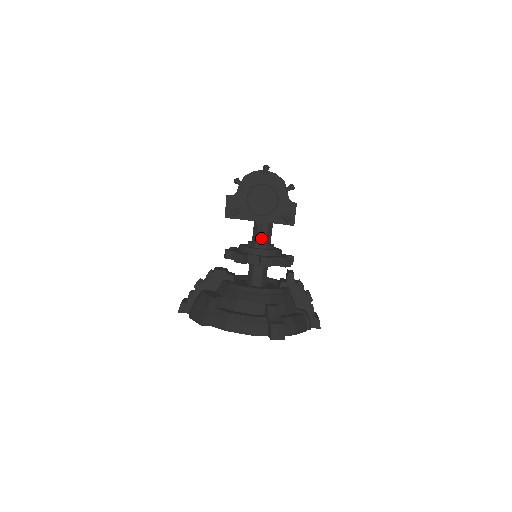
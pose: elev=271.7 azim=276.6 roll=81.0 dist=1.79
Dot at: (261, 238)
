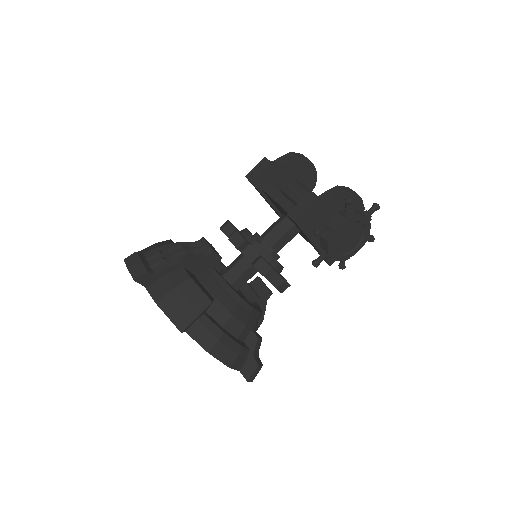
Dot at: (279, 244)
